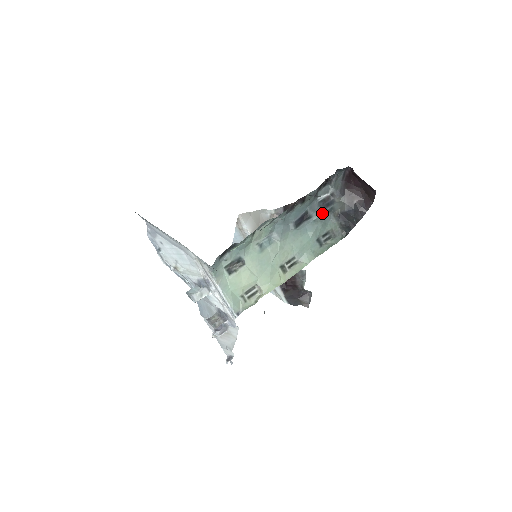
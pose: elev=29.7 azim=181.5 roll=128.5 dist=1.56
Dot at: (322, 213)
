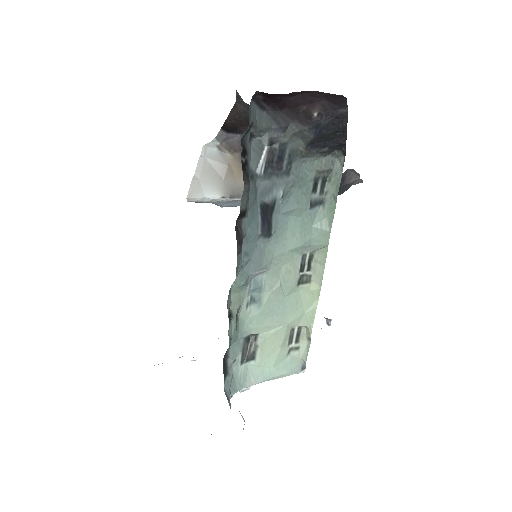
Dot at: (283, 177)
